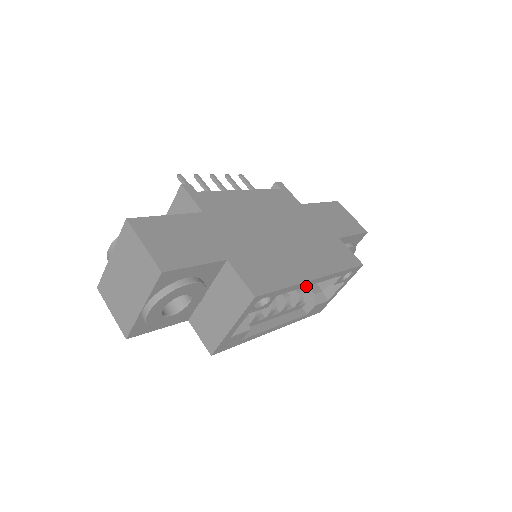
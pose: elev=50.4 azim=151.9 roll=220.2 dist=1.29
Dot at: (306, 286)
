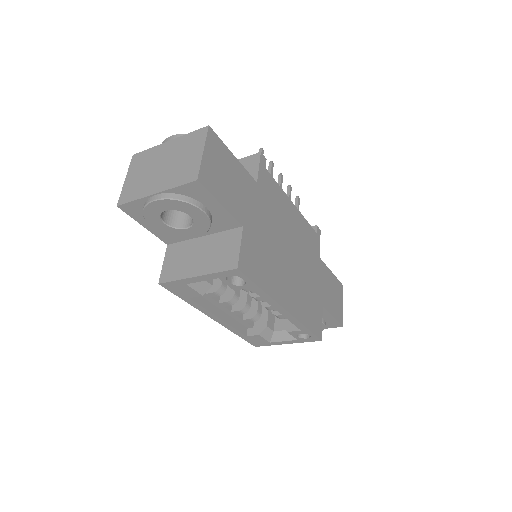
Dot at: (267, 315)
